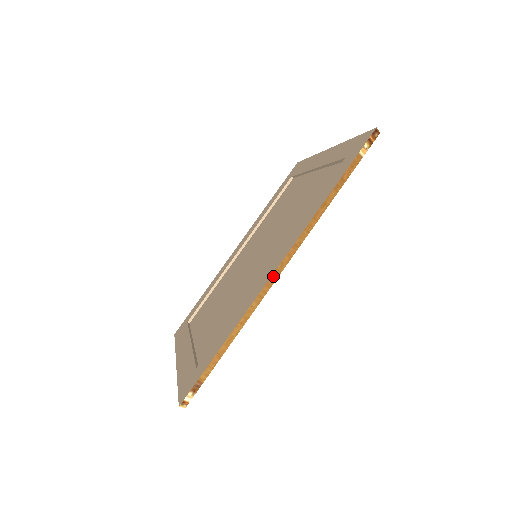
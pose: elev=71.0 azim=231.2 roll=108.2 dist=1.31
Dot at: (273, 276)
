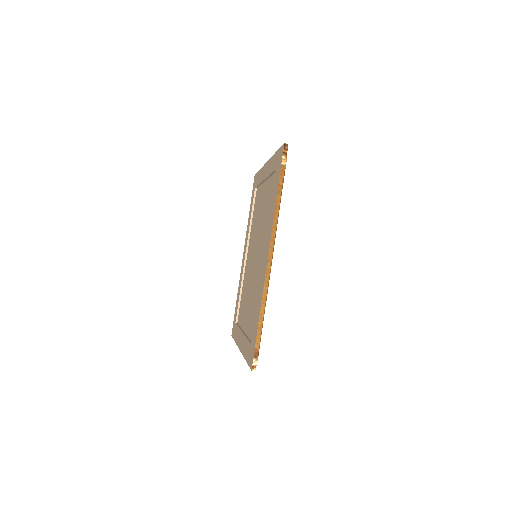
Dot at: (268, 265)
